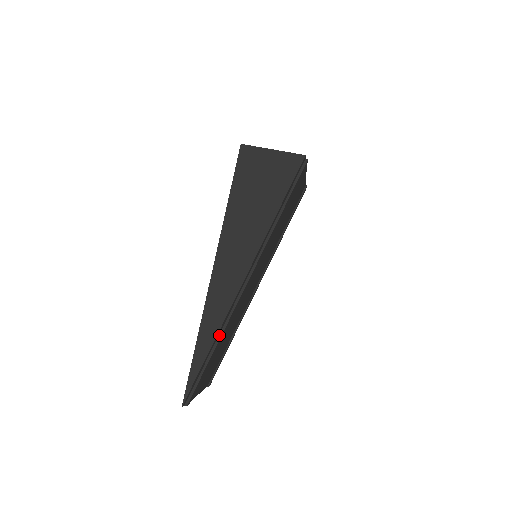
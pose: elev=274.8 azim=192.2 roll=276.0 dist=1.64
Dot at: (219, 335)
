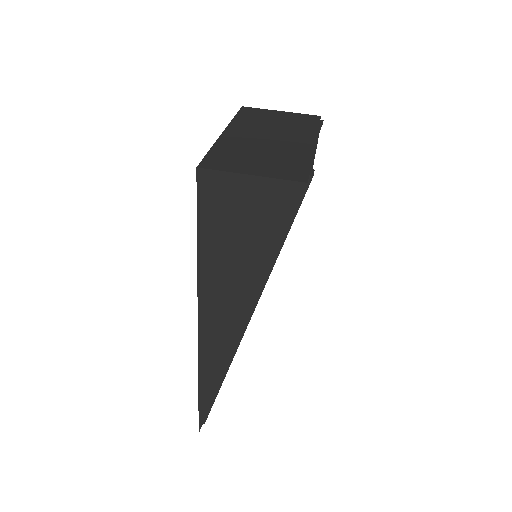
Dot at: occluded
